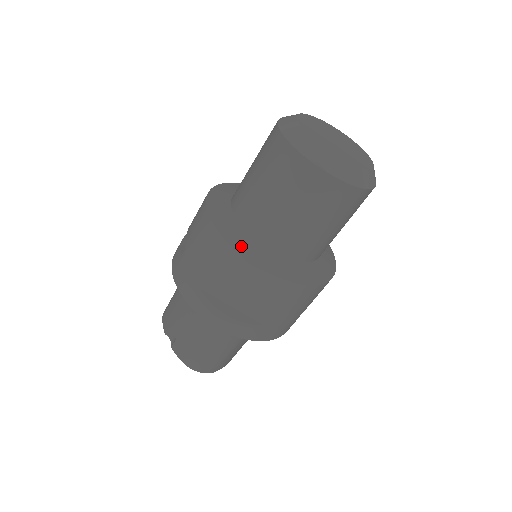
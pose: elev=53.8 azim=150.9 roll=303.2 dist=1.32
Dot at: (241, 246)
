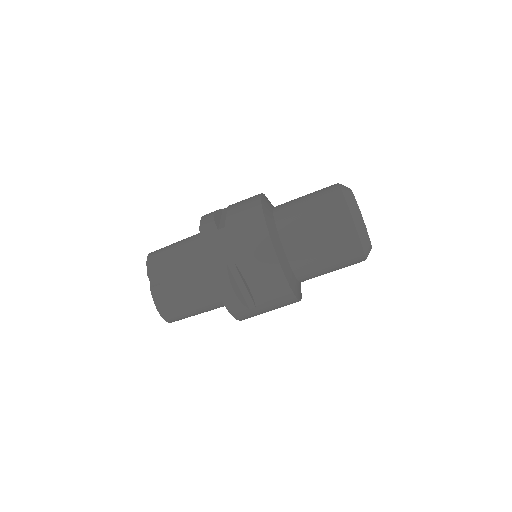
Dot at: (279, 252)
